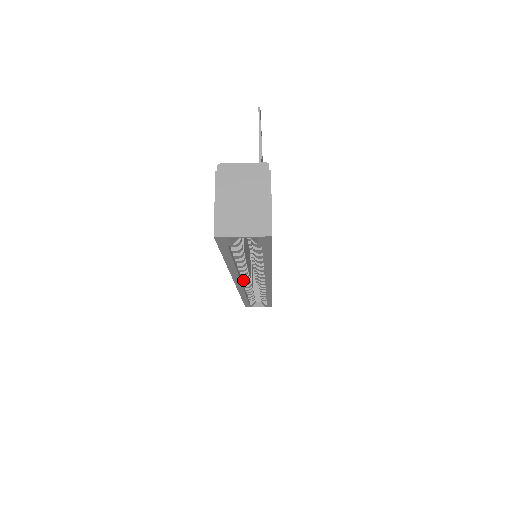
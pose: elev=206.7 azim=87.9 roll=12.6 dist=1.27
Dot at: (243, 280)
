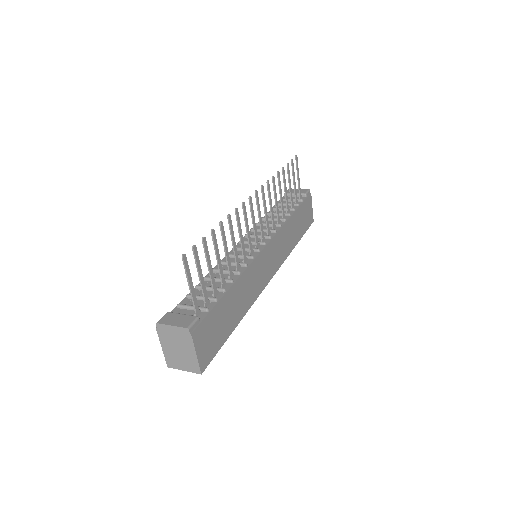
Dot at: occluded
